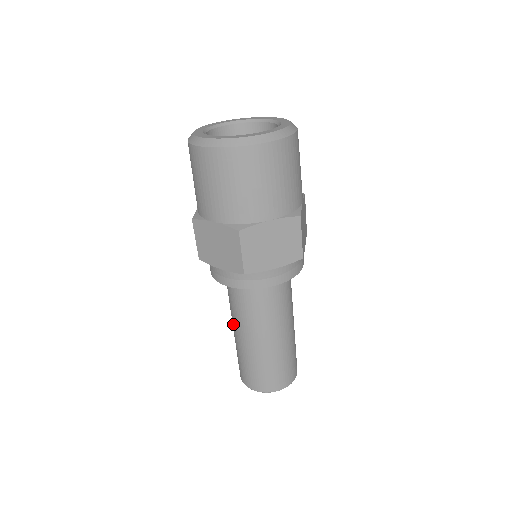
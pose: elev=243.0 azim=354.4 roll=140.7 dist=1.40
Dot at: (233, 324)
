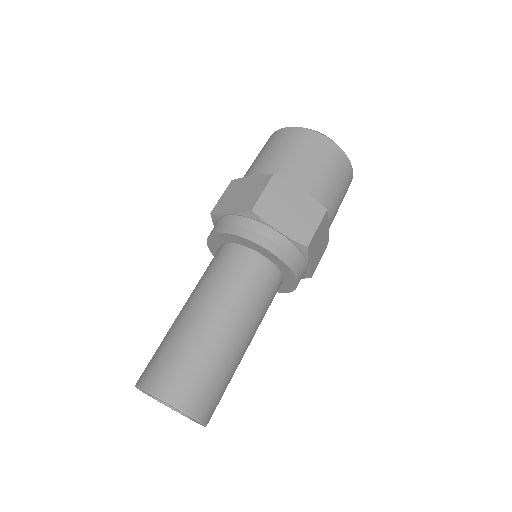
Dot at: (186, 302)
